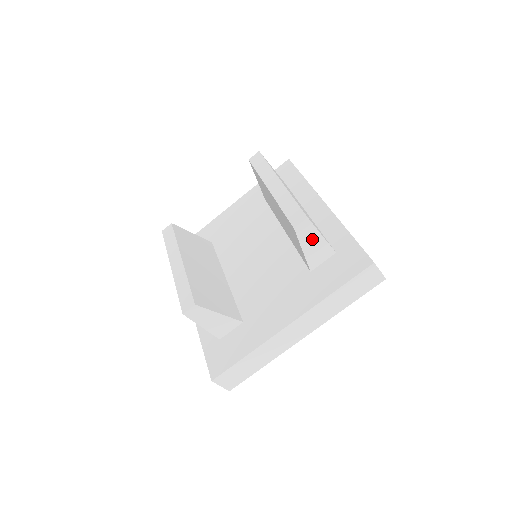
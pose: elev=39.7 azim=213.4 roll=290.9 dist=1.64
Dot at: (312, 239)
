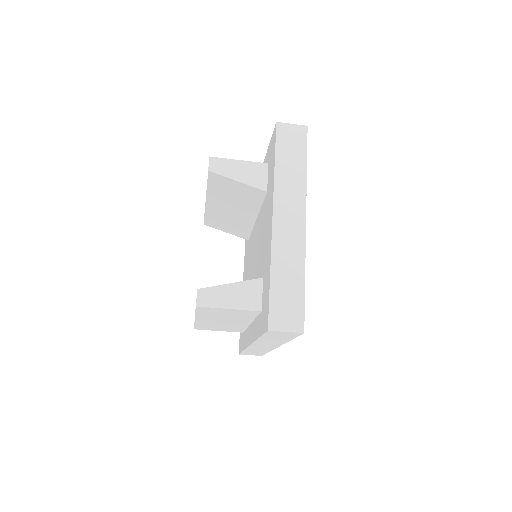
Dot at: (234, 168)
